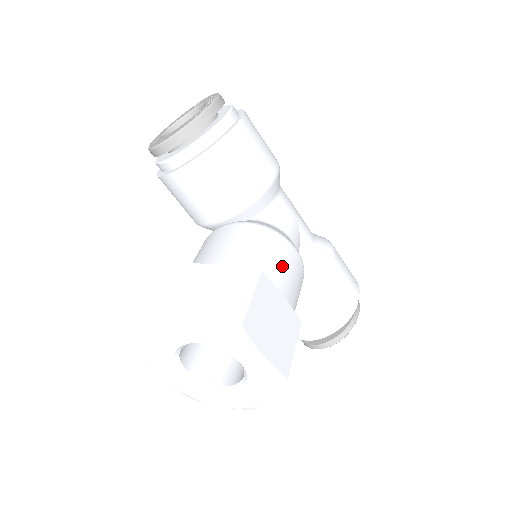
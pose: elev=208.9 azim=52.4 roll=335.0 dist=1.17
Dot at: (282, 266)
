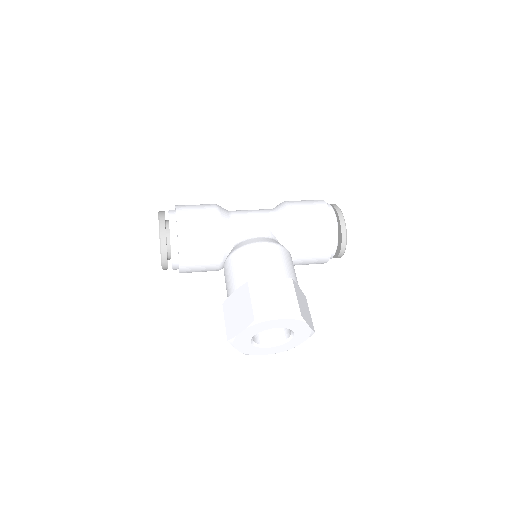
Dot at: (259, 263)
